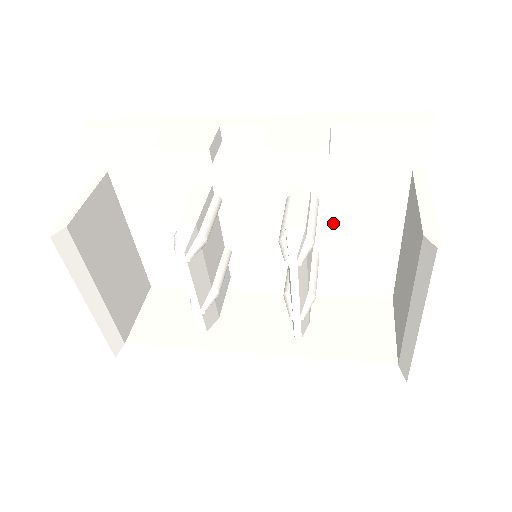
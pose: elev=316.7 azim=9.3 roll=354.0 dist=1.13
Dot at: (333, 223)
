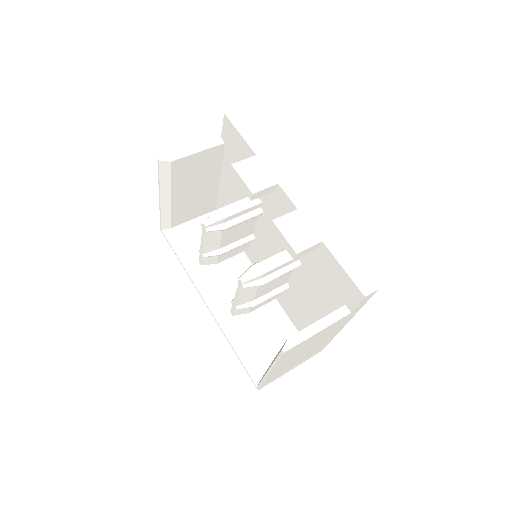
Dot at: (302, 283)
